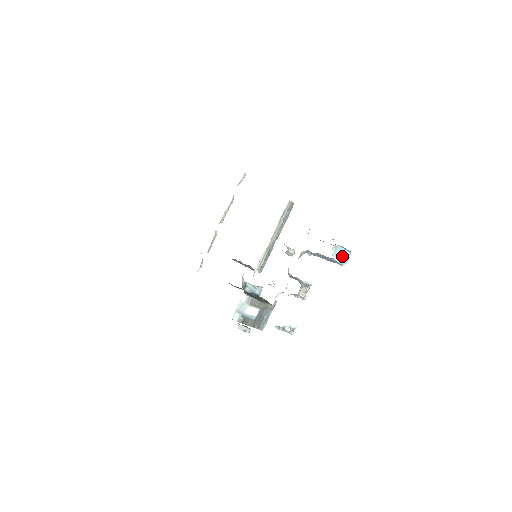
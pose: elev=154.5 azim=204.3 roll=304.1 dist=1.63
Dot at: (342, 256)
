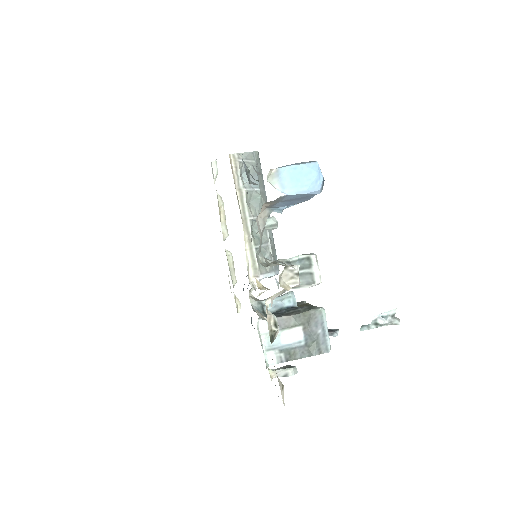
Dot at: (301, 179)
